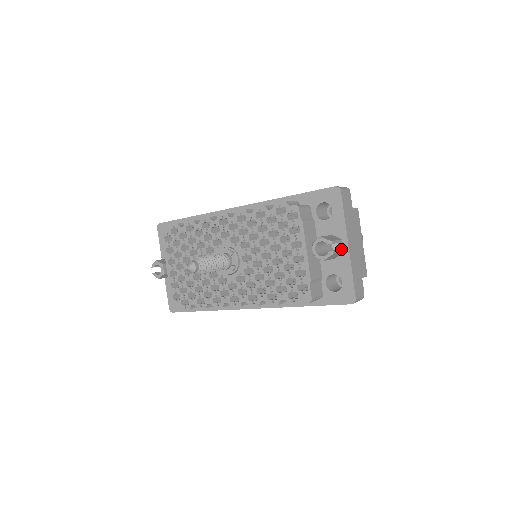
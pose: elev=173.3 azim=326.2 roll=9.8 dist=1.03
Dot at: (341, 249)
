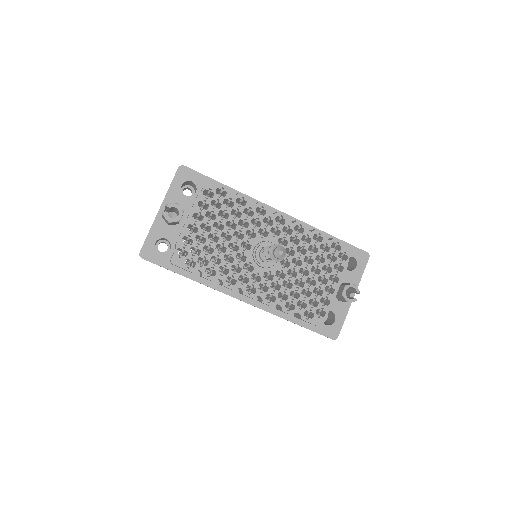
Dot at: occluded
